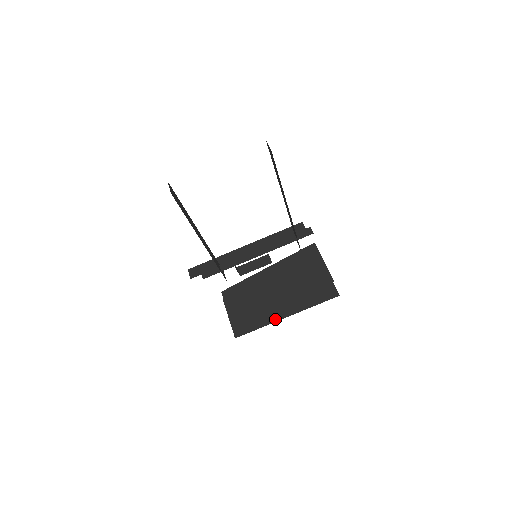
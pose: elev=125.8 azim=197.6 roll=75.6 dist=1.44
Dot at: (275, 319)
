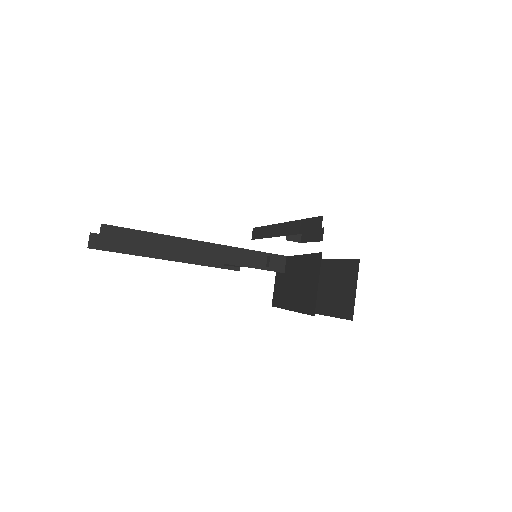
Dot at: occluded
